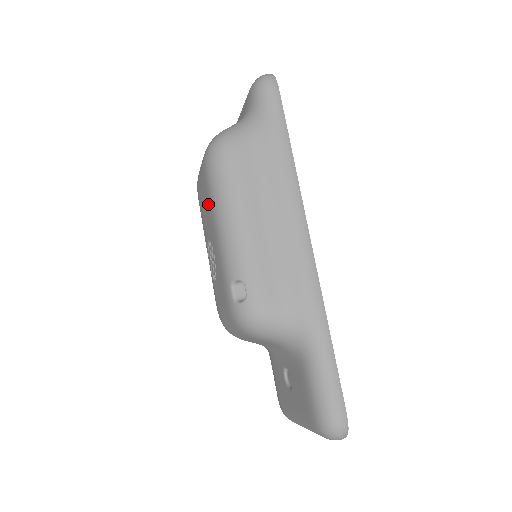
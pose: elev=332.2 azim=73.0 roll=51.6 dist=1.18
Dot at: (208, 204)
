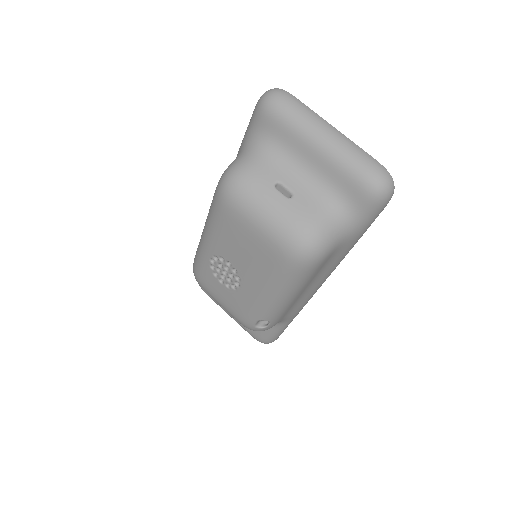
Dot at: (263, 272)
